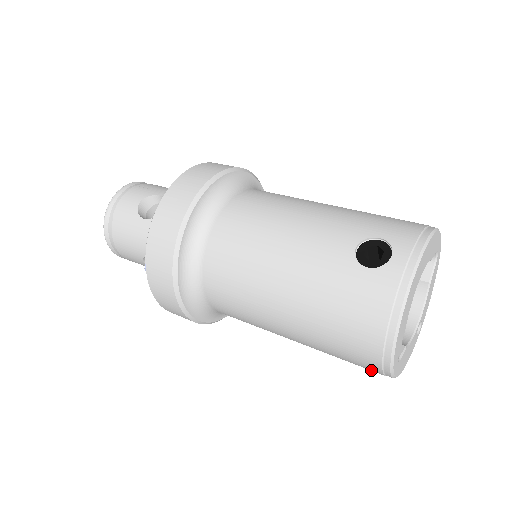
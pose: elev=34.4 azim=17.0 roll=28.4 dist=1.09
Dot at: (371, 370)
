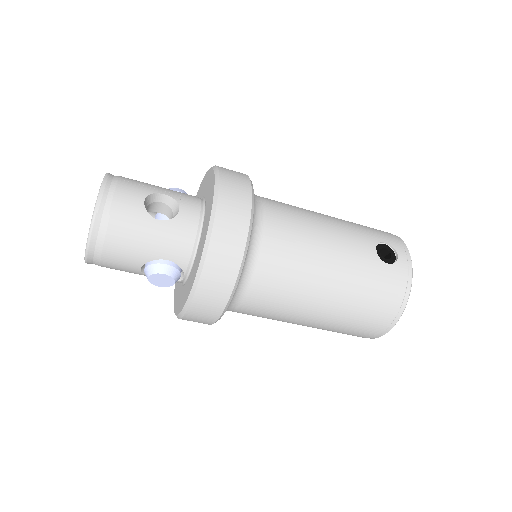
Dot at: (365, 336)
